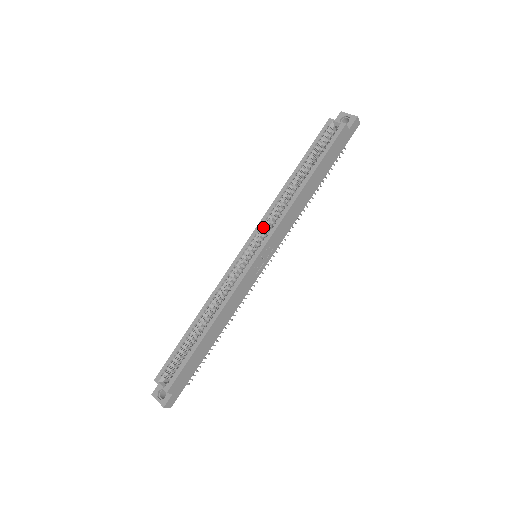
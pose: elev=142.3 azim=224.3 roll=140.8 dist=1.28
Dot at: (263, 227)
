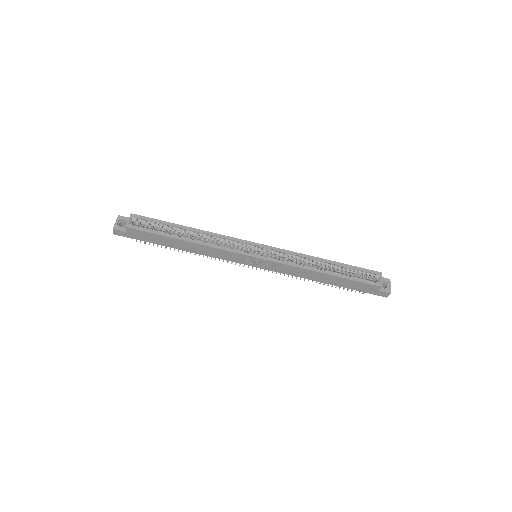
Dot at: (280, 253)
